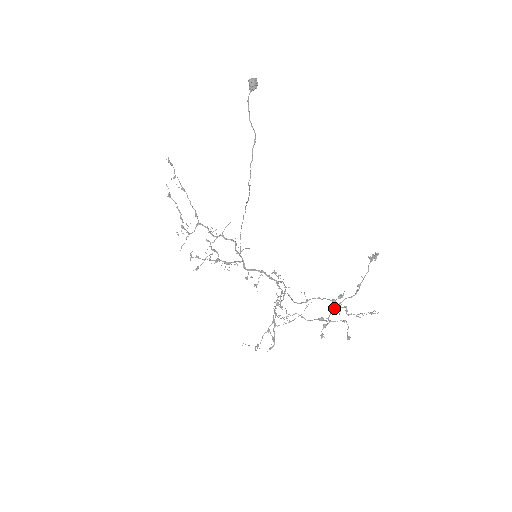
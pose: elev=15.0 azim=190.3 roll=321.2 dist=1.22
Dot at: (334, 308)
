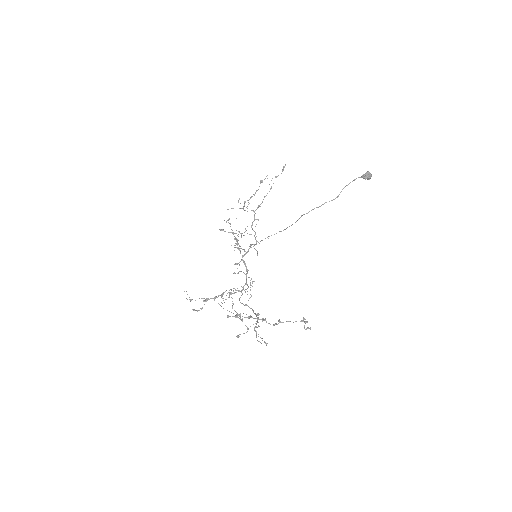
Dot at: occluded
